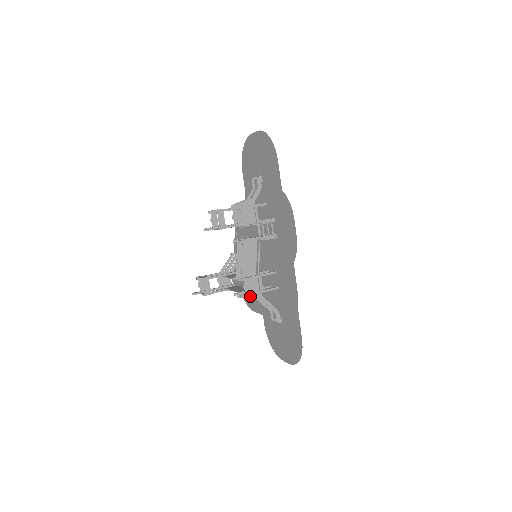
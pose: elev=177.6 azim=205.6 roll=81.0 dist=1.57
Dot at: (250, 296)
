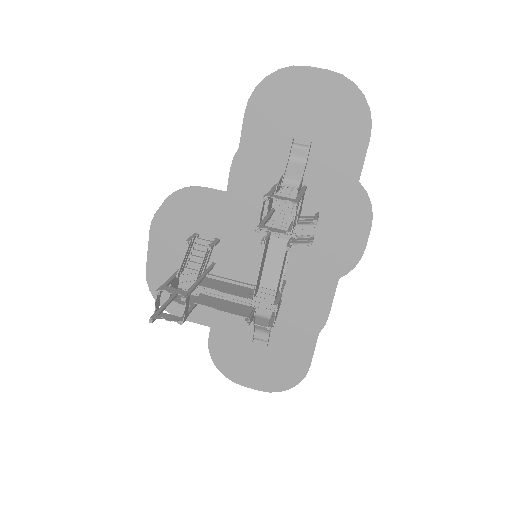
Dot at: occluded
